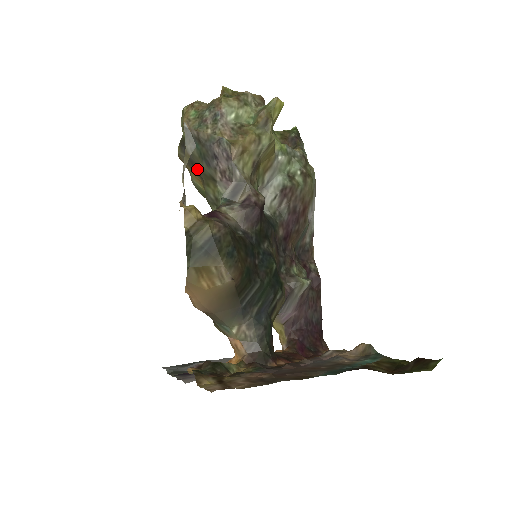
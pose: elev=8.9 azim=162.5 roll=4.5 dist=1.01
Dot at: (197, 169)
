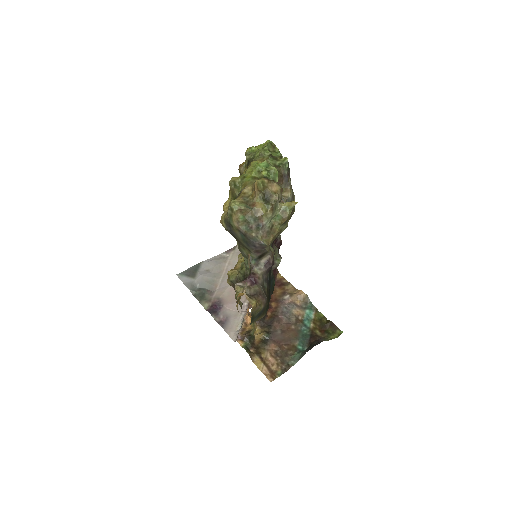
Dot at: (237, 240)
